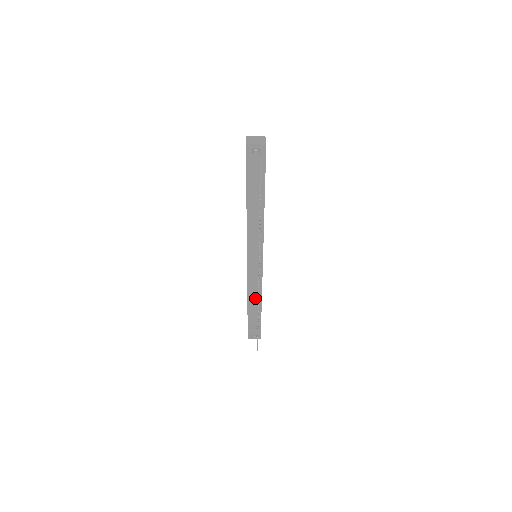
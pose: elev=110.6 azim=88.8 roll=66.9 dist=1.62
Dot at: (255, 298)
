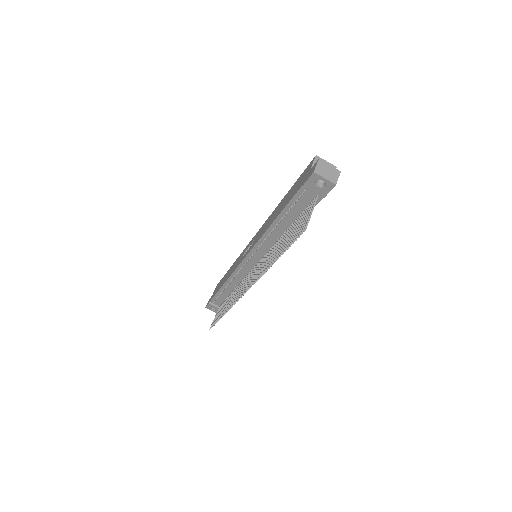
Dot at: (233, 286)
